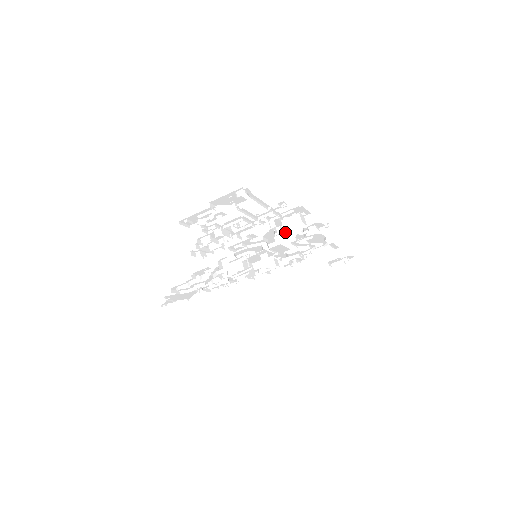
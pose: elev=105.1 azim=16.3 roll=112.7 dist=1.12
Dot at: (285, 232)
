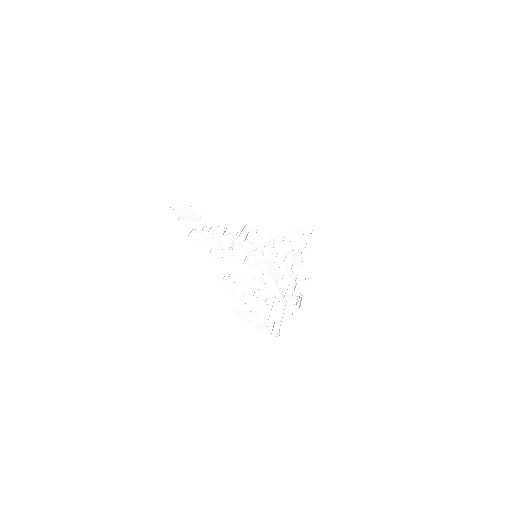
Dot at: (282, 296)
